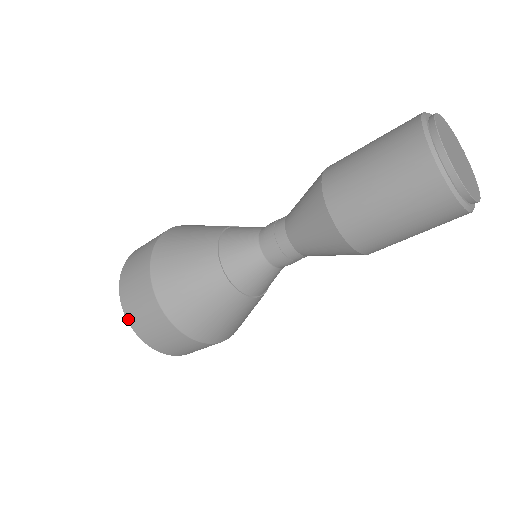
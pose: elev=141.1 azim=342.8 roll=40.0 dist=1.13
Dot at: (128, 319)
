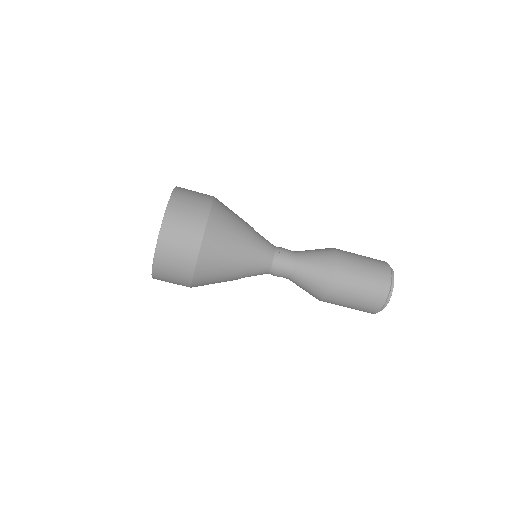
Dot at: (169, 207)
